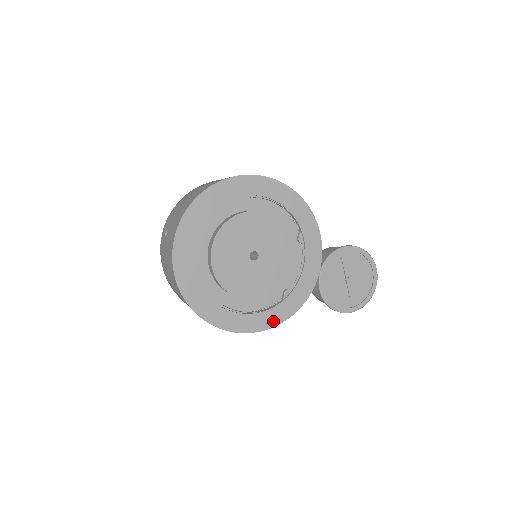
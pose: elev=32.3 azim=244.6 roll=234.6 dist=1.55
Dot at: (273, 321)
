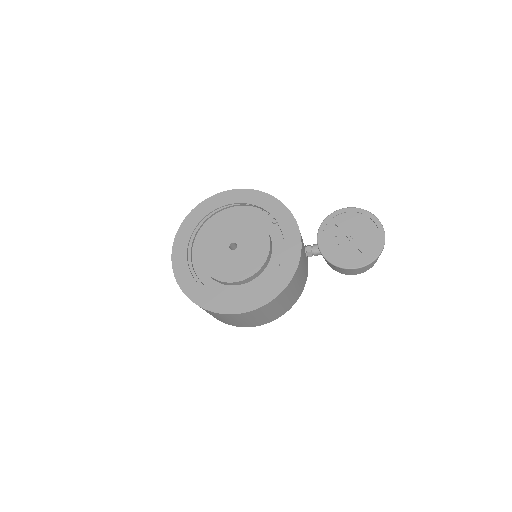
Dot at: (274, 292)
